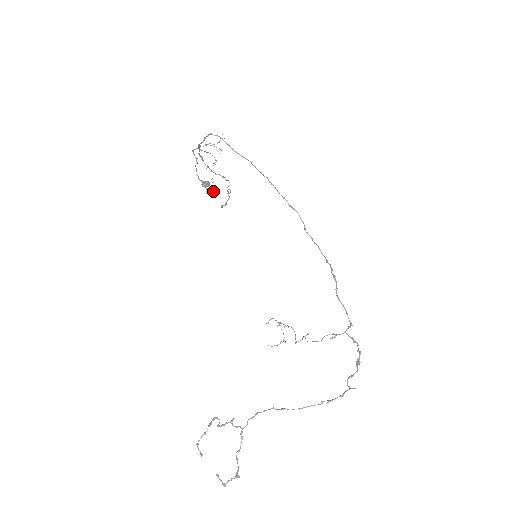
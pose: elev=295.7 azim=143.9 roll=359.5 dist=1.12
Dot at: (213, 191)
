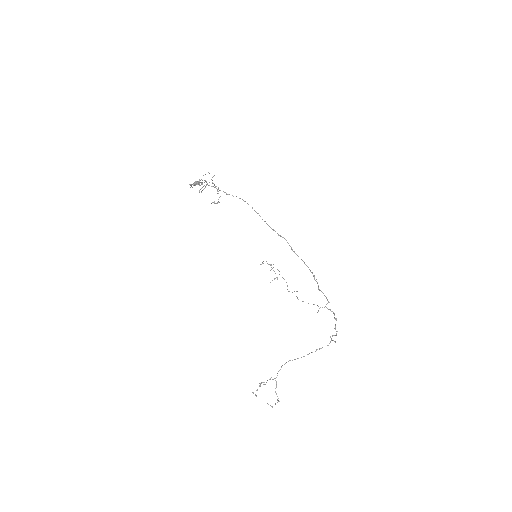
Dot at: occluded
